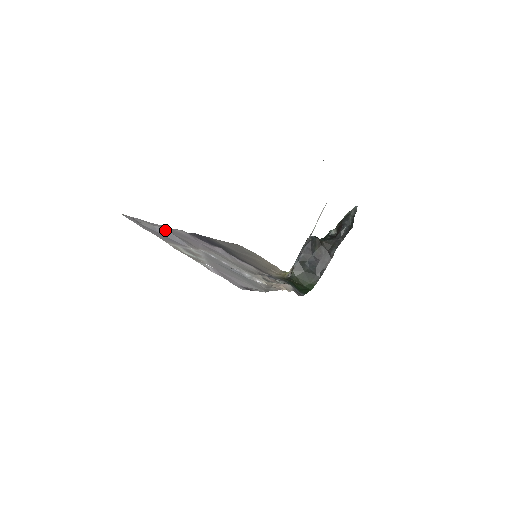
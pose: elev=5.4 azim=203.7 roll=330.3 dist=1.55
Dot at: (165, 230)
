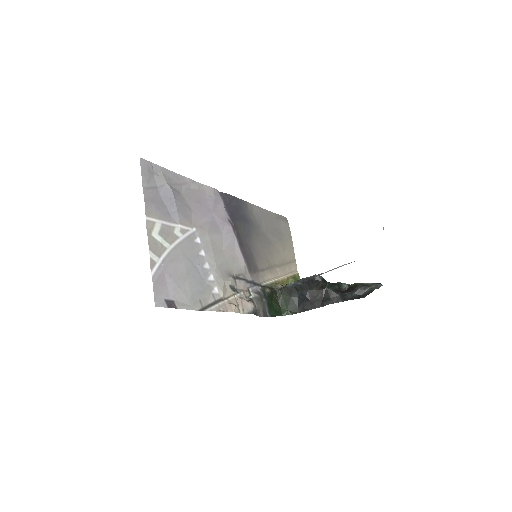
Dot at: (171, 194)
